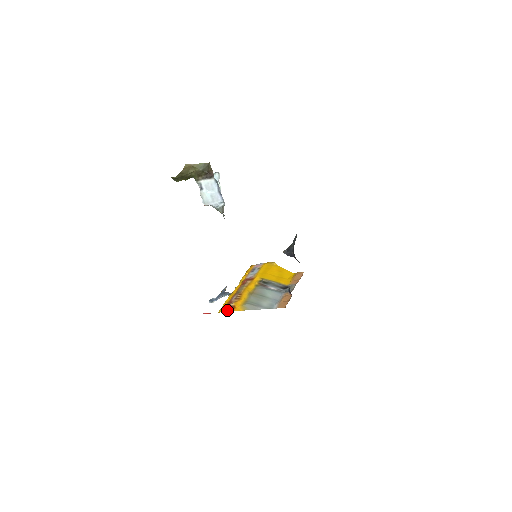
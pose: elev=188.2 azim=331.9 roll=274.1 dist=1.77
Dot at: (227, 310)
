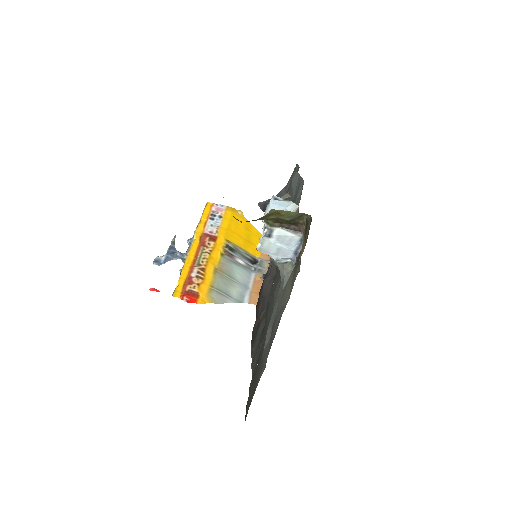
Dot at: (189, 300)
